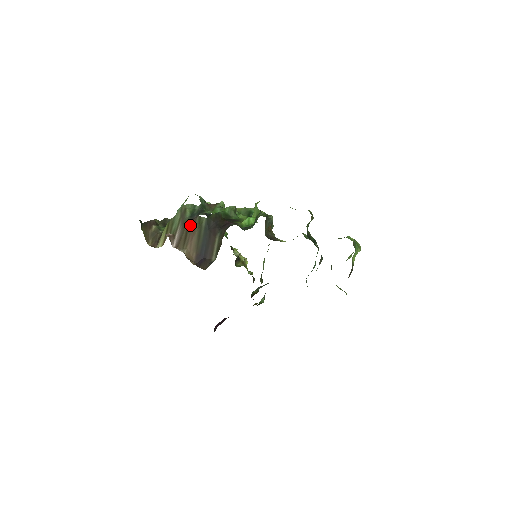
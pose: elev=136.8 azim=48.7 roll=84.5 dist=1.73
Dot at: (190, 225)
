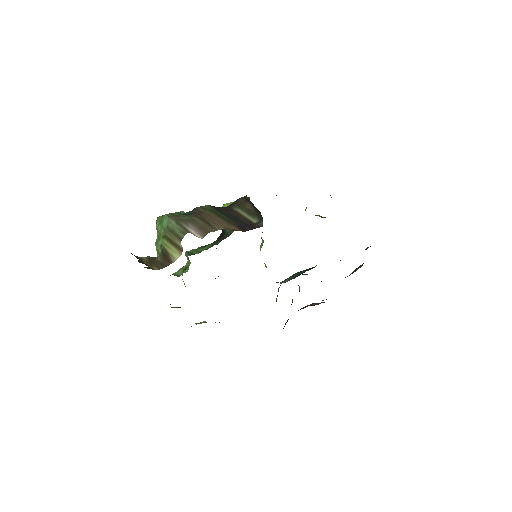
Dot at: (199, 215)
